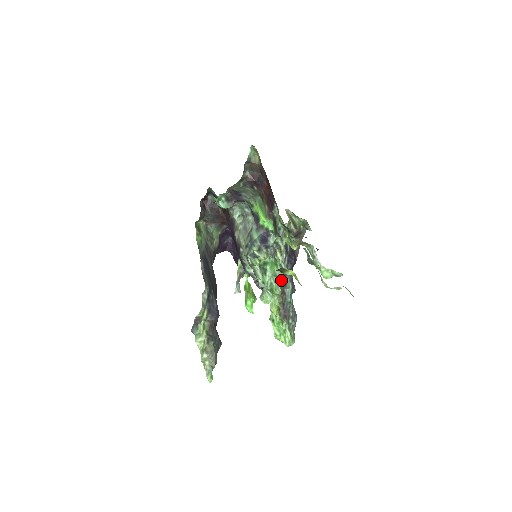
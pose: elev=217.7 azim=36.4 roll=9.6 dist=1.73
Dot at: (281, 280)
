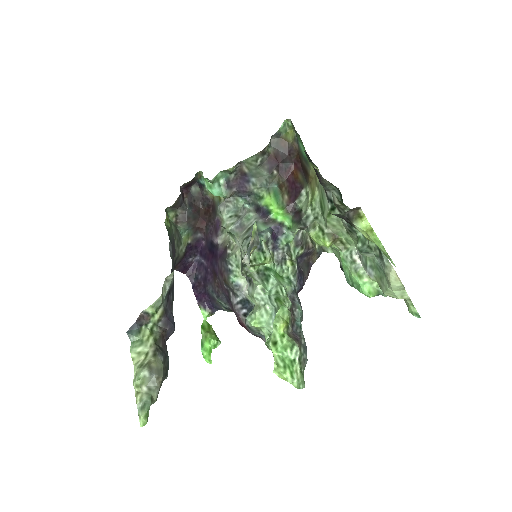
Dot at: occluded
